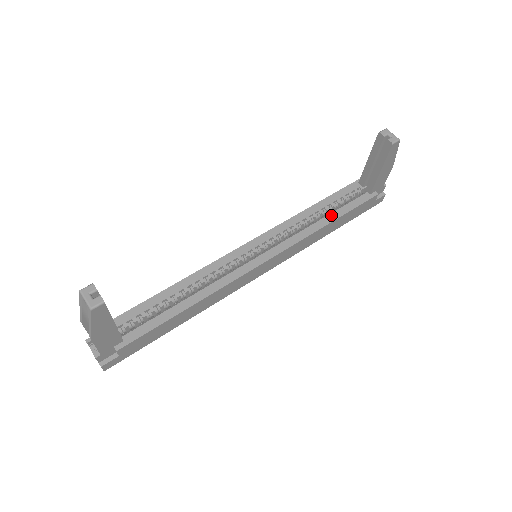
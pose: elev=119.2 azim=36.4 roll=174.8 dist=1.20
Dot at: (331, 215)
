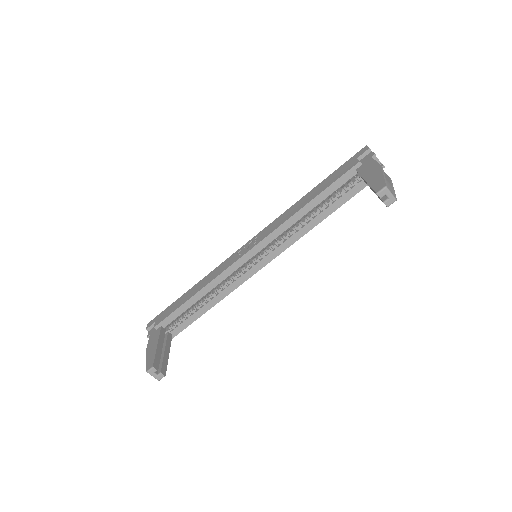
Dot at: (323, 213)
